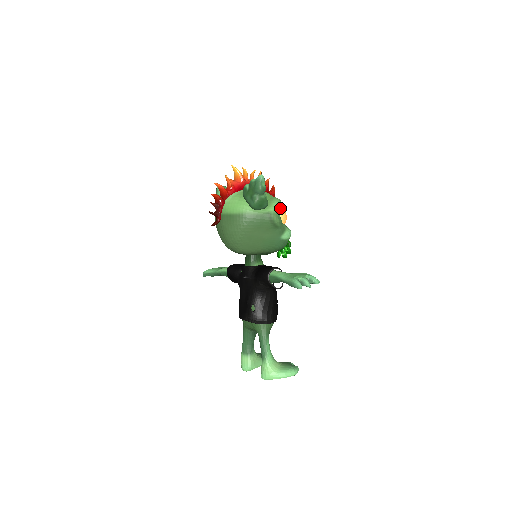
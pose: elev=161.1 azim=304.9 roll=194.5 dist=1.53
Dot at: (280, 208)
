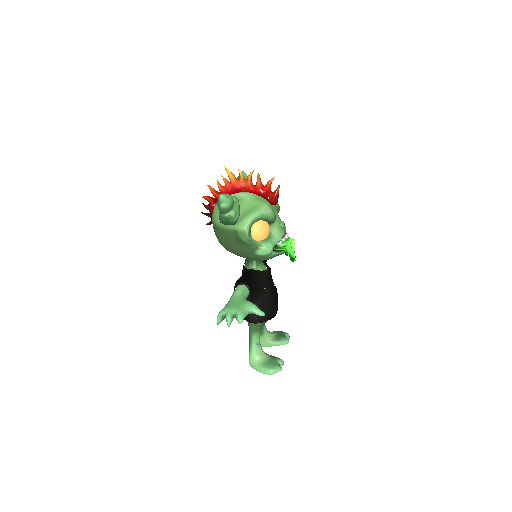
Dot at: (253, 225)
